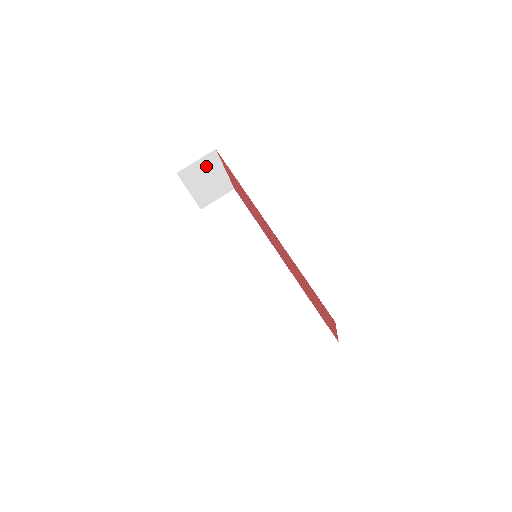
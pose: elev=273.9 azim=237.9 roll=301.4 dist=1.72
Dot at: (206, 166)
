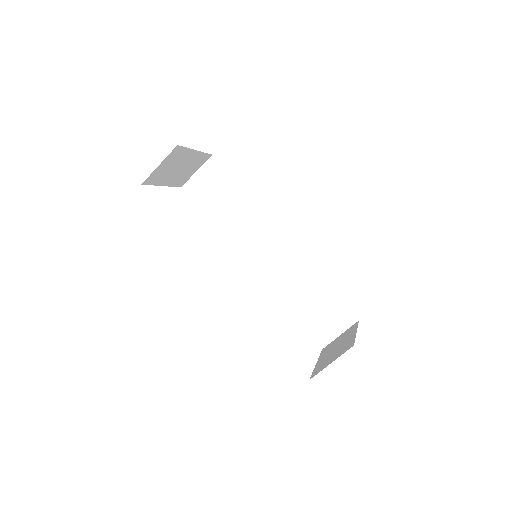
Dot at: (172, 161)
